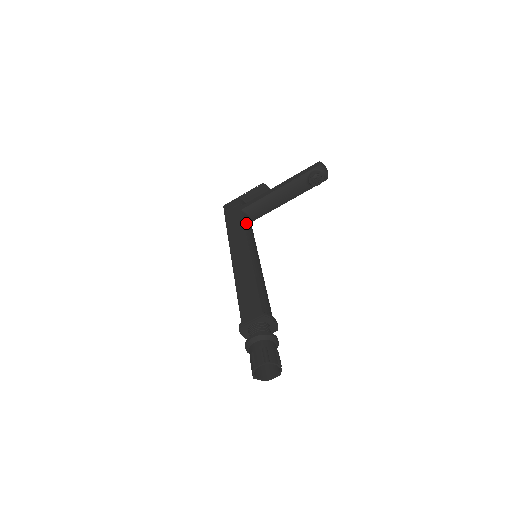
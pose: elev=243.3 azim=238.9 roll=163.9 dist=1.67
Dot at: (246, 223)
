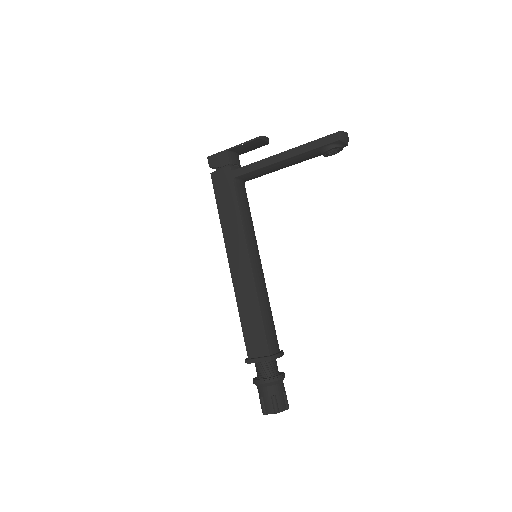
Dot at: (241, 203)
